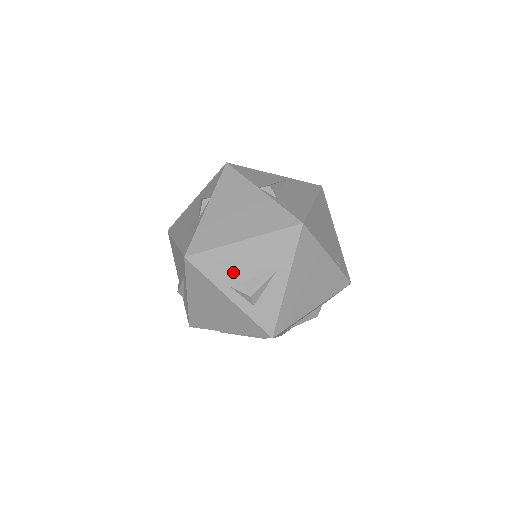
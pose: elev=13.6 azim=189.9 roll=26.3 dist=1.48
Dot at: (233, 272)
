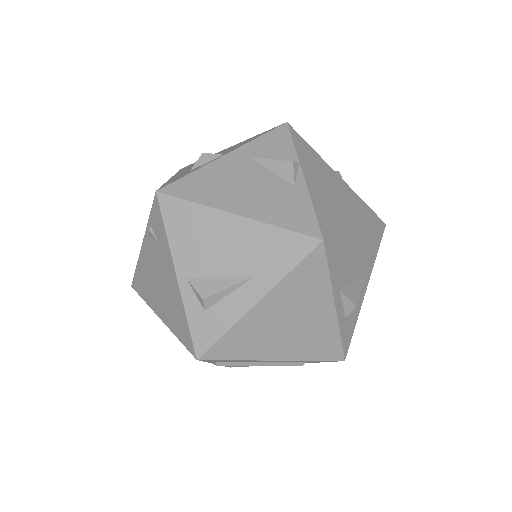
Dot at: (346, 271)
